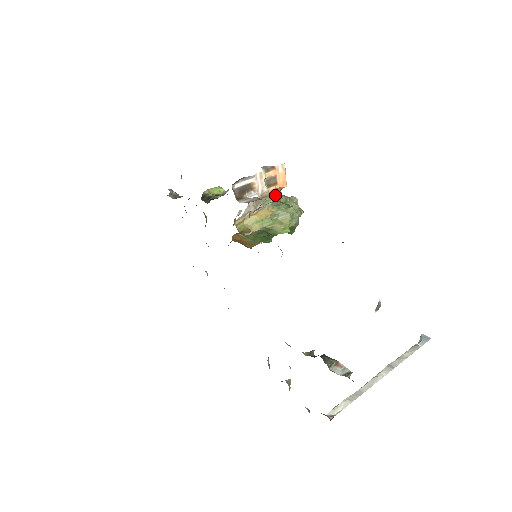
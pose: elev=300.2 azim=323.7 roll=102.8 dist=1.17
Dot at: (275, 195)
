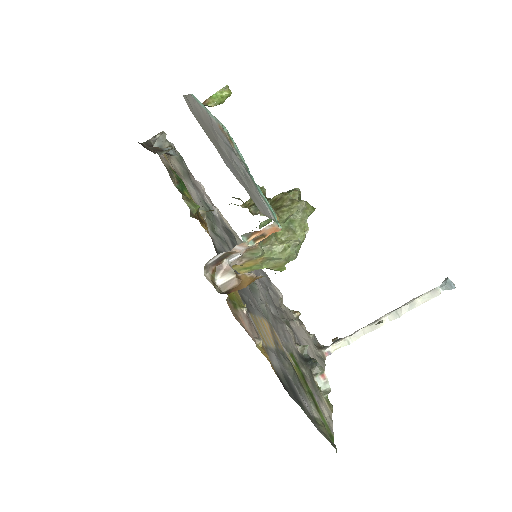
Dot at: occluded
